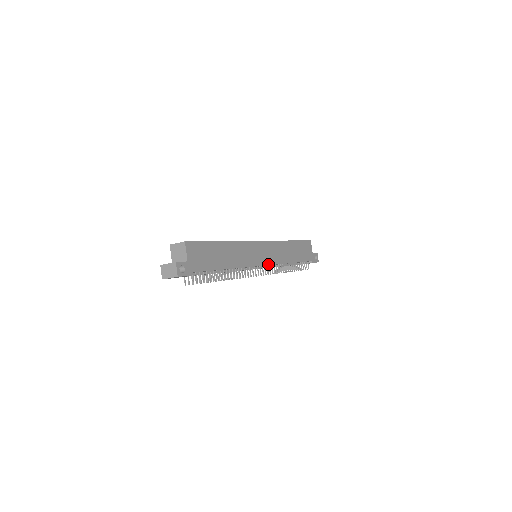
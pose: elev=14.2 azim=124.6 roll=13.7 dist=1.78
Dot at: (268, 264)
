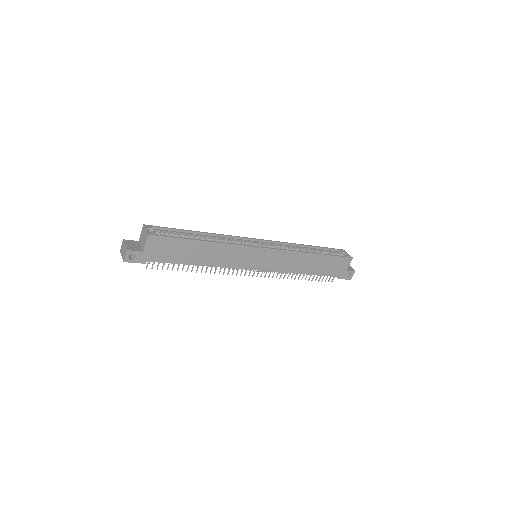
Dot at: (263, 270)
